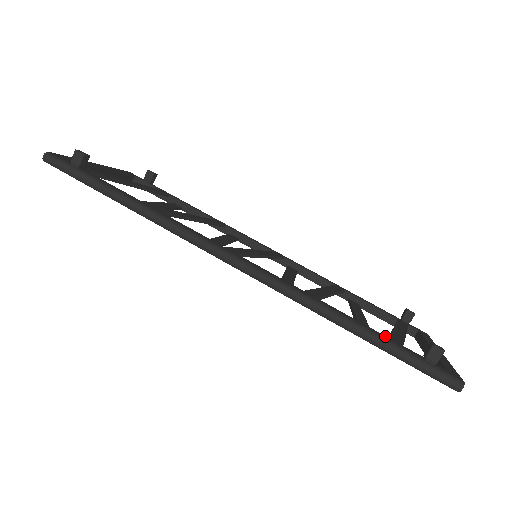
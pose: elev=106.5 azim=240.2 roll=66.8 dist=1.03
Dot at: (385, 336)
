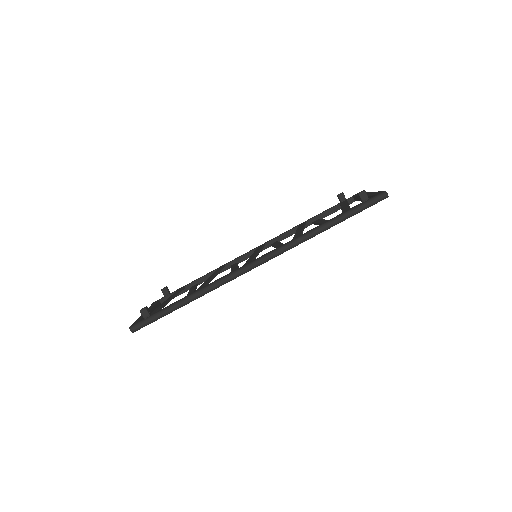
Dot at: (340, 214)
